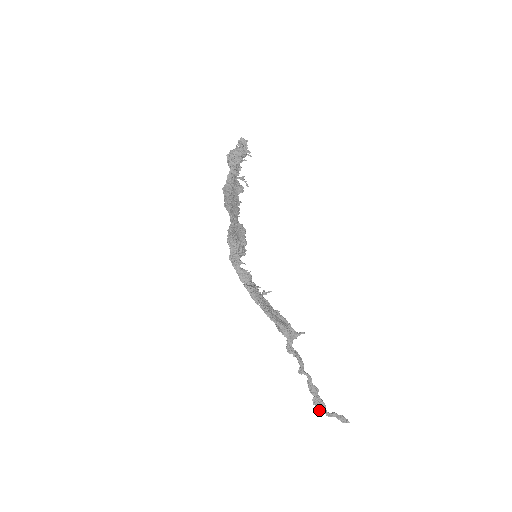
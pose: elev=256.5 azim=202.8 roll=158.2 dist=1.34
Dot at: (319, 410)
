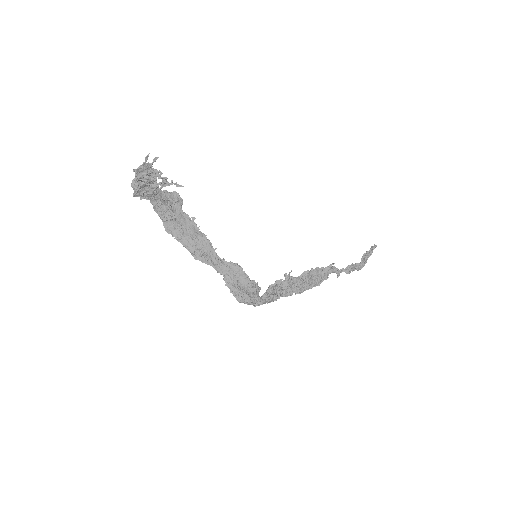
Dot at: (357, 269)
